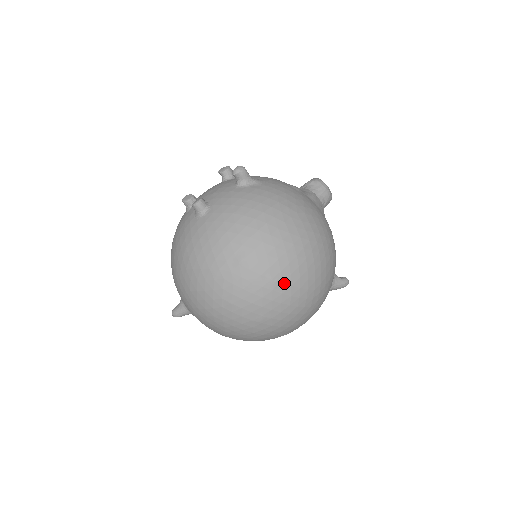
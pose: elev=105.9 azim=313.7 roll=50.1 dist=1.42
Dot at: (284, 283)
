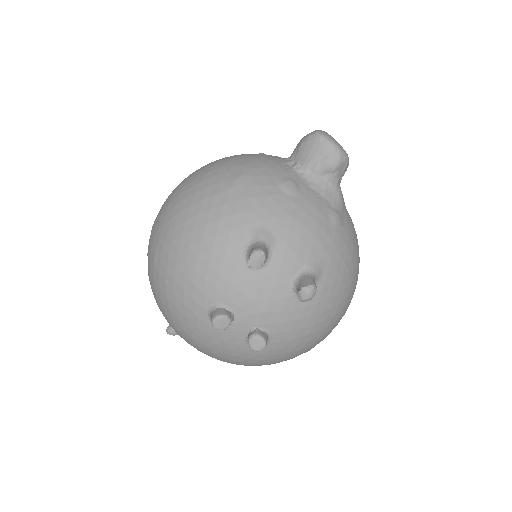
Dot at: occluded
